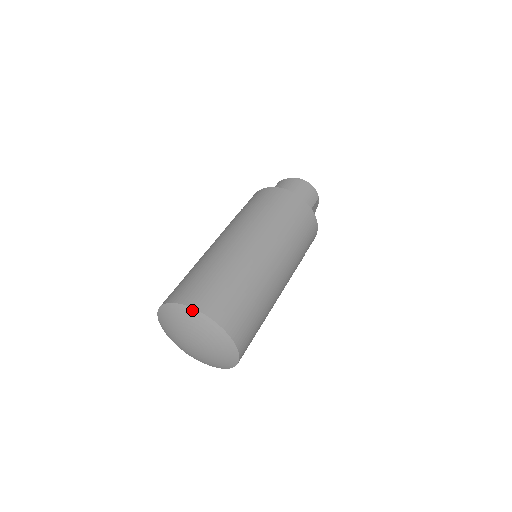
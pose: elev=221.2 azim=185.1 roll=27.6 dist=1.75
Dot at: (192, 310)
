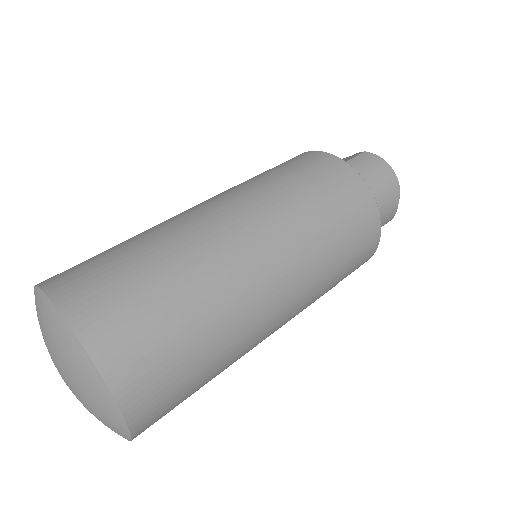
Dot at: (95, 372)
